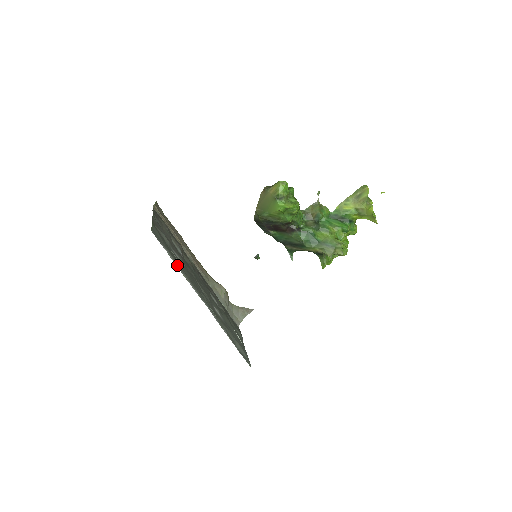
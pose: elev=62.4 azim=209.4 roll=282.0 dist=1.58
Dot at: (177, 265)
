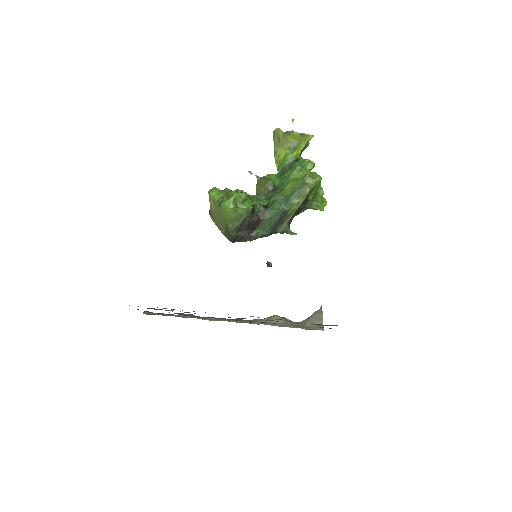
Dot at: occluded
